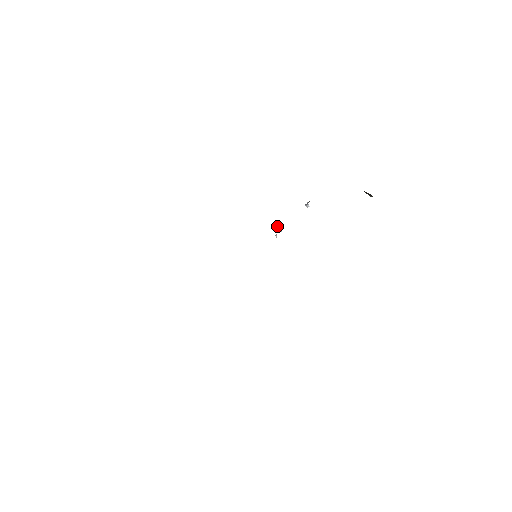
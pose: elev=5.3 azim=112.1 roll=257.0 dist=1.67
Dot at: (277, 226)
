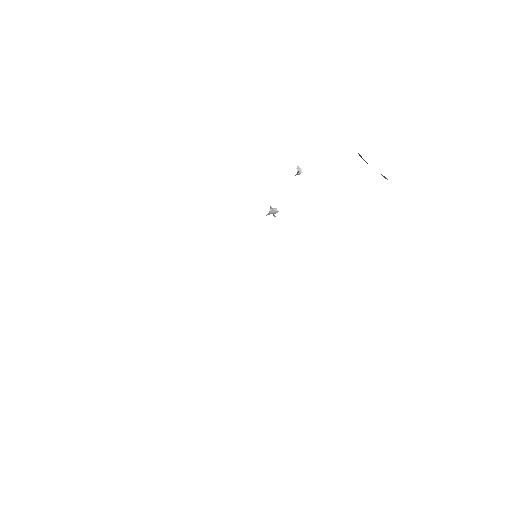
Dot at: (269, 211)
